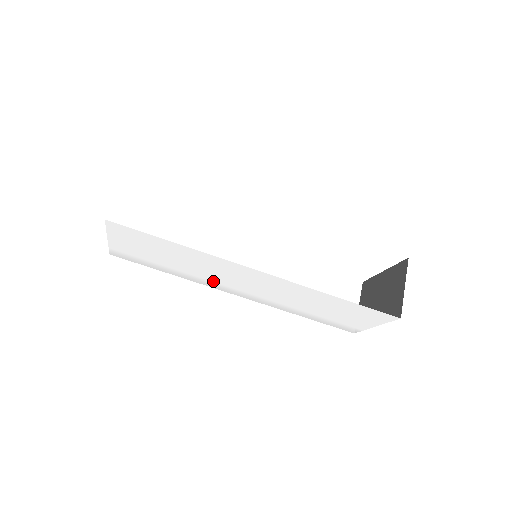
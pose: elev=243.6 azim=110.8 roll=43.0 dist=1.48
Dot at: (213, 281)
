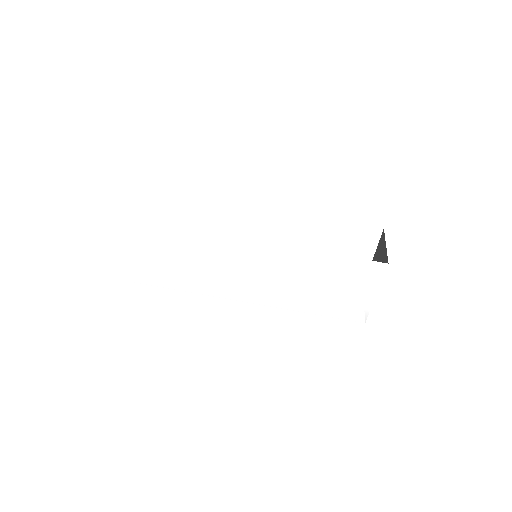
Dot at: (223, 284)
